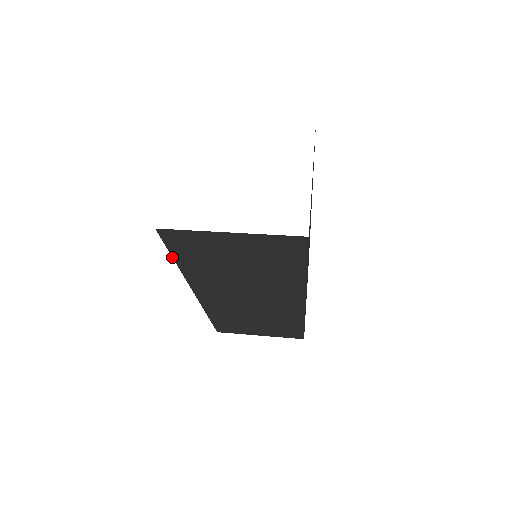
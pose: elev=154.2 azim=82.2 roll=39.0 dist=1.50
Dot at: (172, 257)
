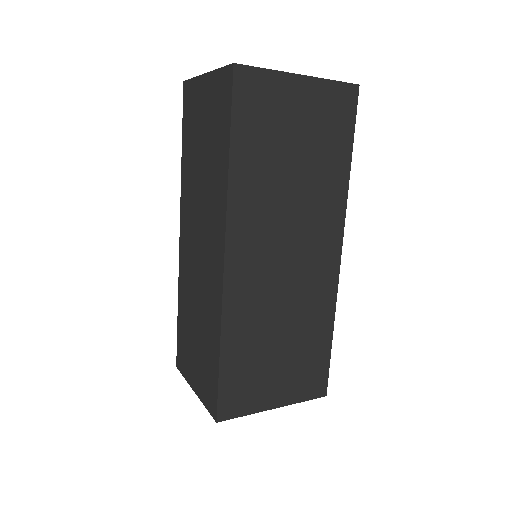
Dot at: (229, 137)
